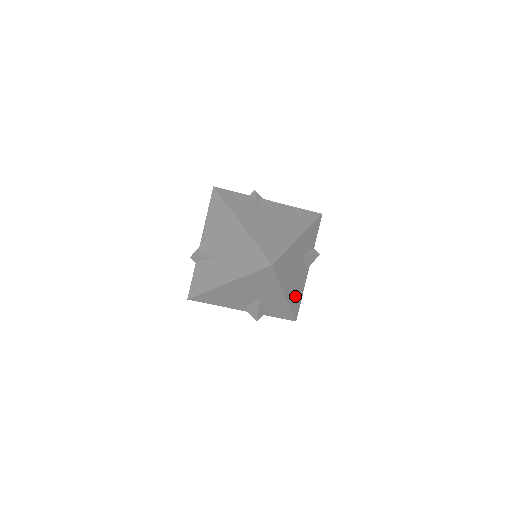
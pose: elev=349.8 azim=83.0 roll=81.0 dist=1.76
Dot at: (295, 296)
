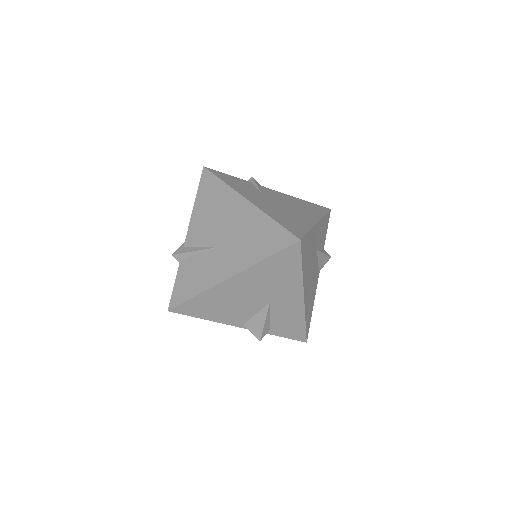
Dot at: (309, 304)
